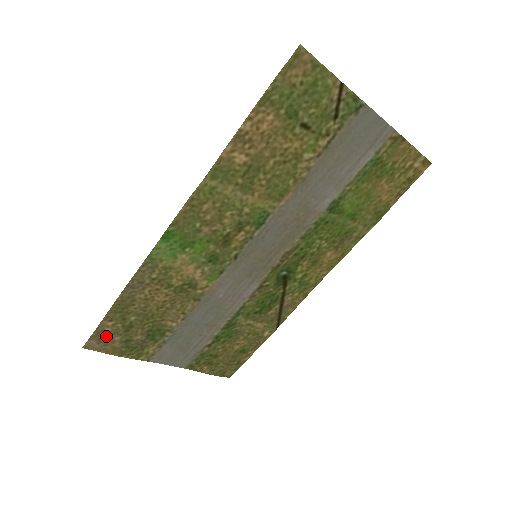
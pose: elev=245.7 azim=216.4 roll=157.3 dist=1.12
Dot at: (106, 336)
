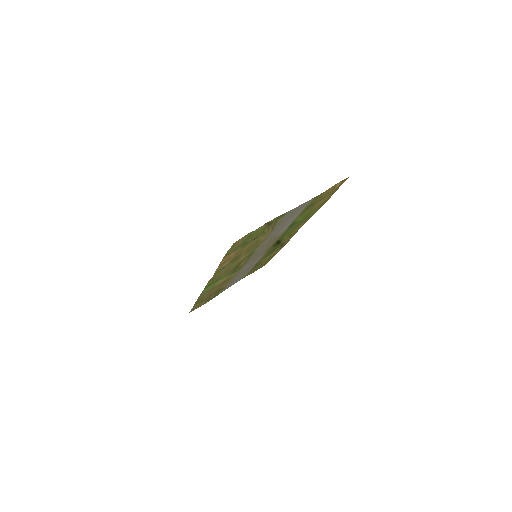
Dot at: (197, 306)
